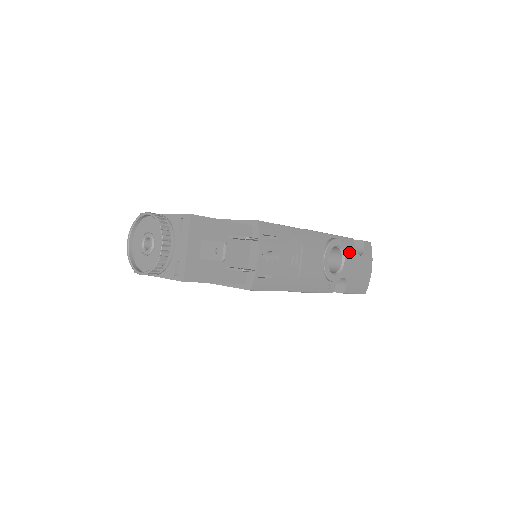
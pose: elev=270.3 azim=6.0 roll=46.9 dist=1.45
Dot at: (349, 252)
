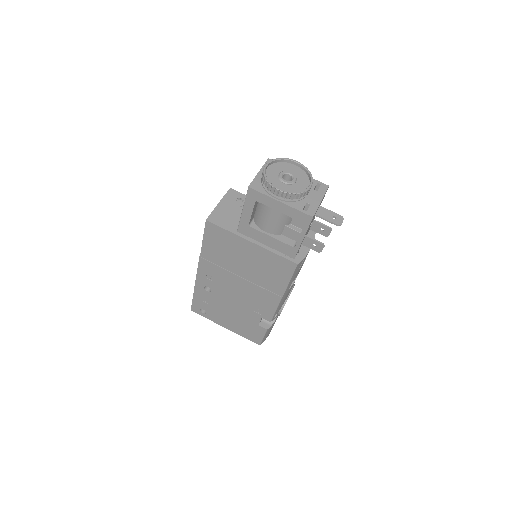
Dot at: occluded
